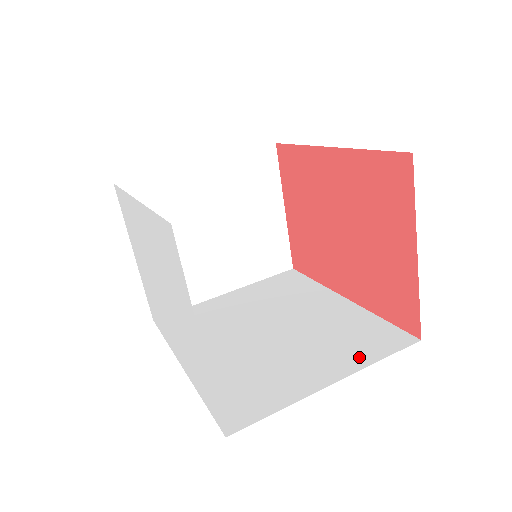
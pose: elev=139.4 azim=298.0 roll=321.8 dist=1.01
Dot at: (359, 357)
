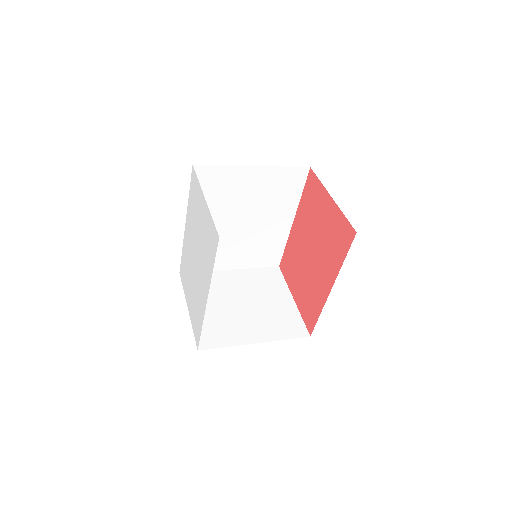
Dot at: occluded
